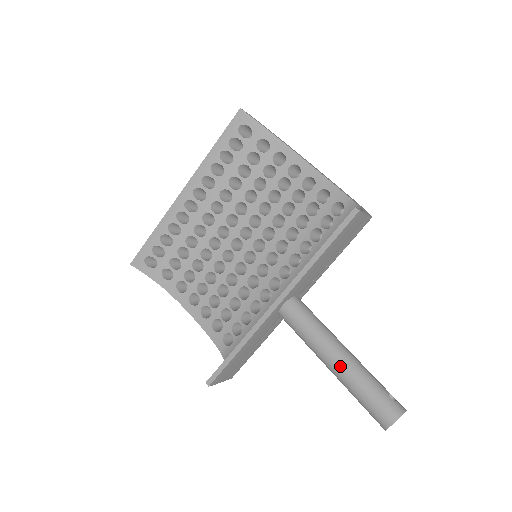
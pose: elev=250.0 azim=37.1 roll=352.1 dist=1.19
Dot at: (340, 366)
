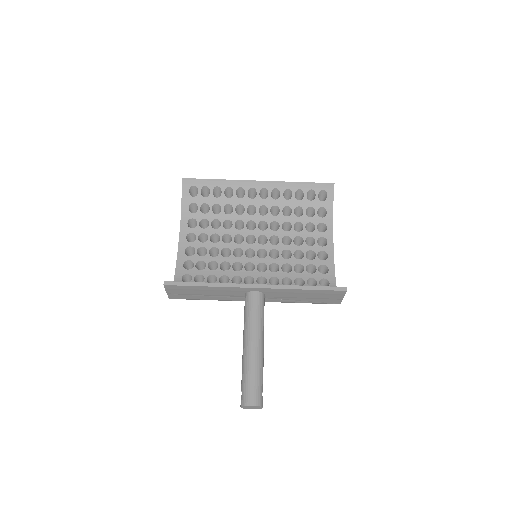
Dot at: (254, 351)
